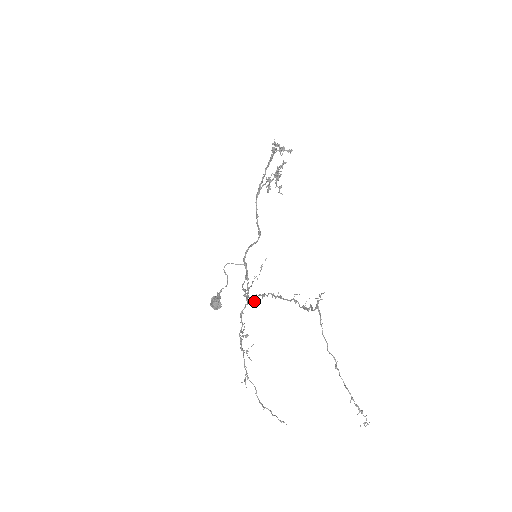
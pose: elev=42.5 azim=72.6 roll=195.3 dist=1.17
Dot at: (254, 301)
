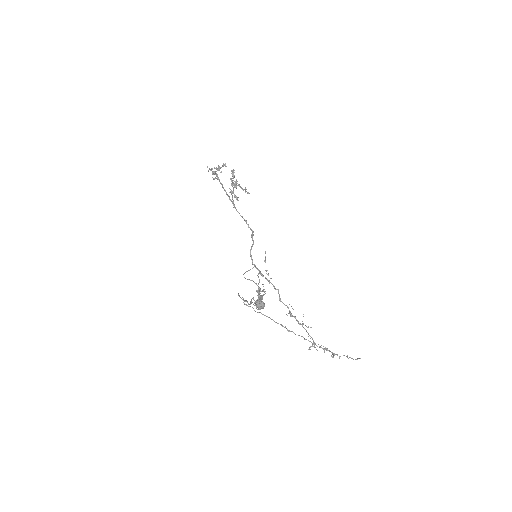
Dot at: occluded
